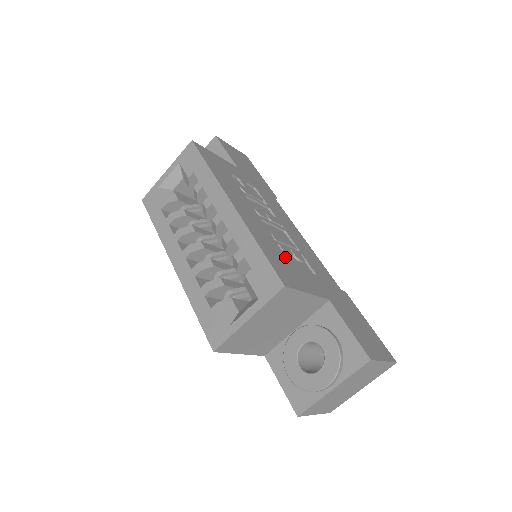
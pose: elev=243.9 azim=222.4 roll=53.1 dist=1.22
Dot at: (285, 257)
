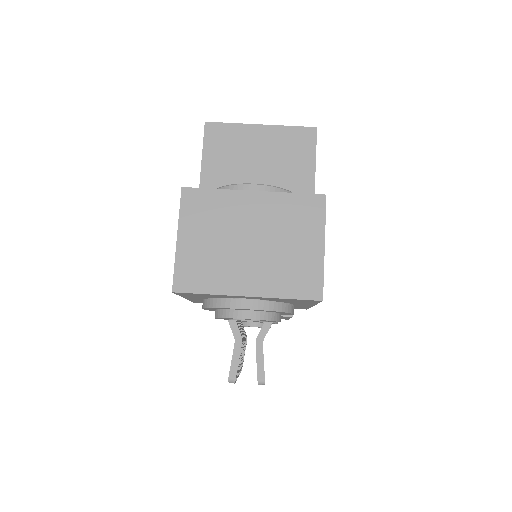
Dot at: occluded
